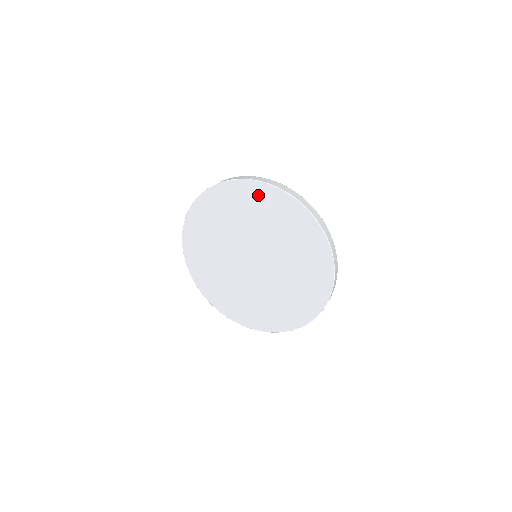
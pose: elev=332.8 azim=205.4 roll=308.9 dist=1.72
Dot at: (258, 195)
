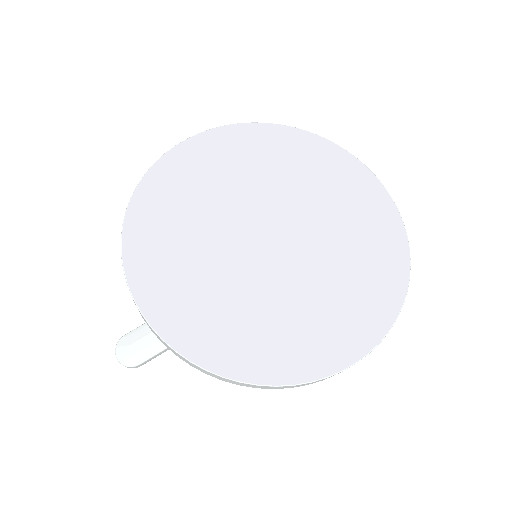
Dot at: (292, 143)
